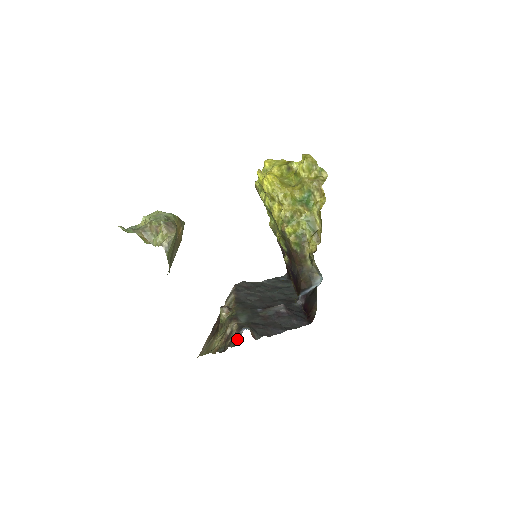
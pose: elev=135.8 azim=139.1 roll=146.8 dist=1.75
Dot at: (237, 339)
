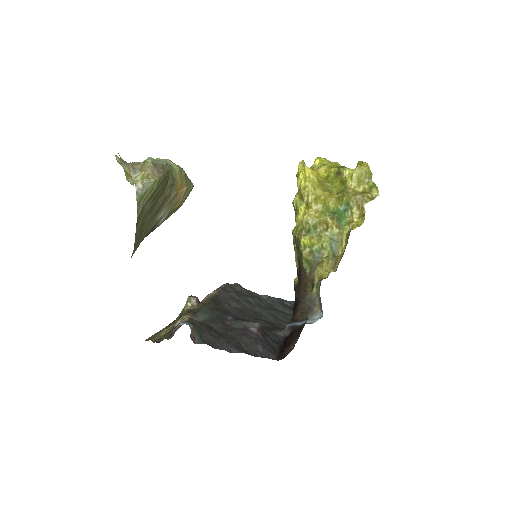
Dot at: occluded
